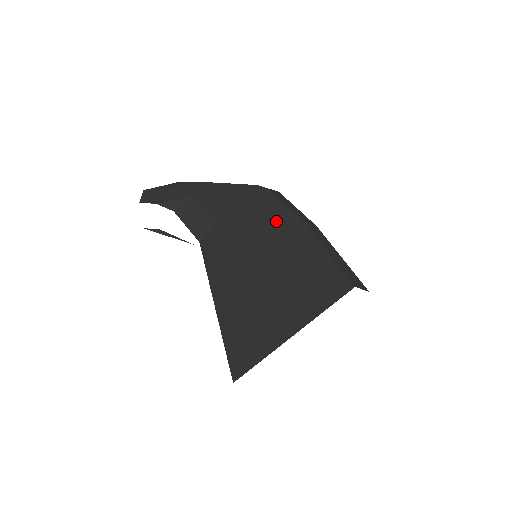
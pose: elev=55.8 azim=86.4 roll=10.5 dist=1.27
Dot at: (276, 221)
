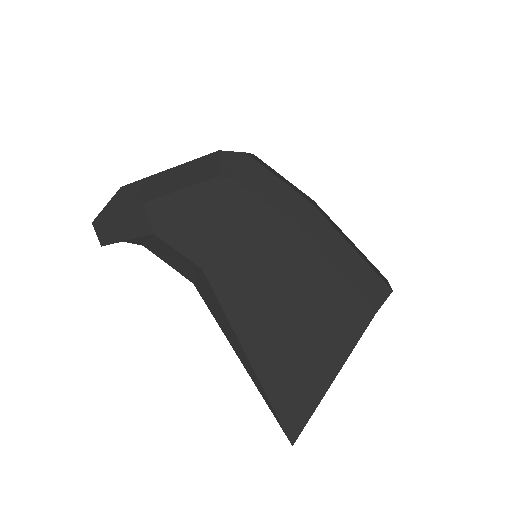
Dot at: (263, 240)
